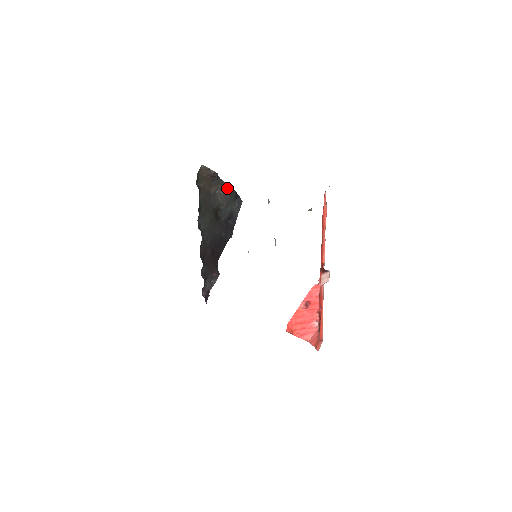
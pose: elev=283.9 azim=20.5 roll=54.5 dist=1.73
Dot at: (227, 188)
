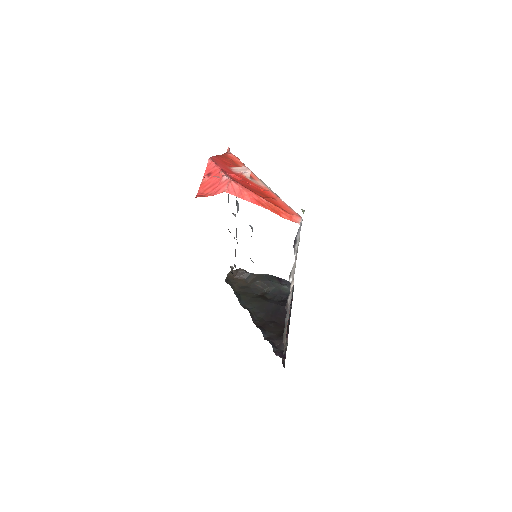
Dot at: (262, 276)
